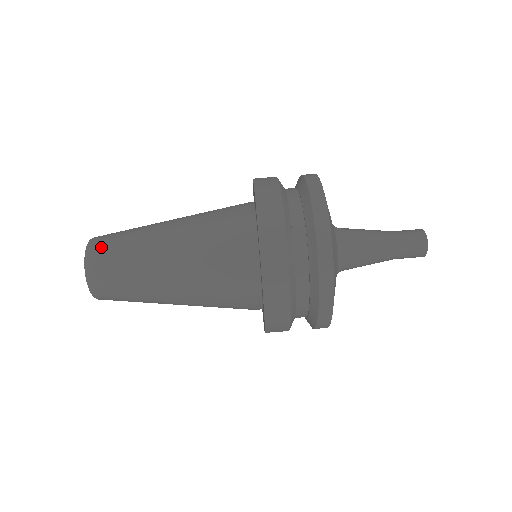
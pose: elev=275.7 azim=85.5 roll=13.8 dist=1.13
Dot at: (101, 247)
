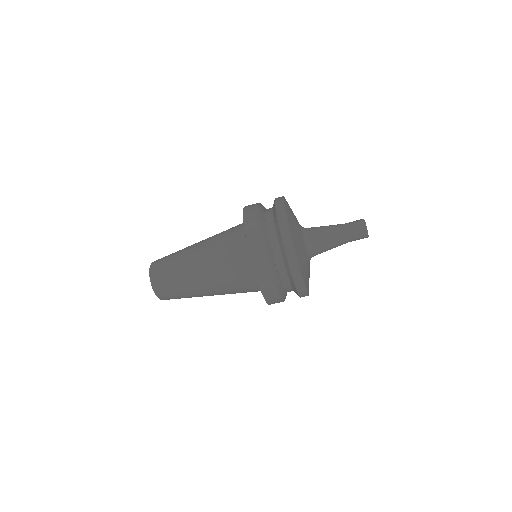
Dot at: (158, 268)
